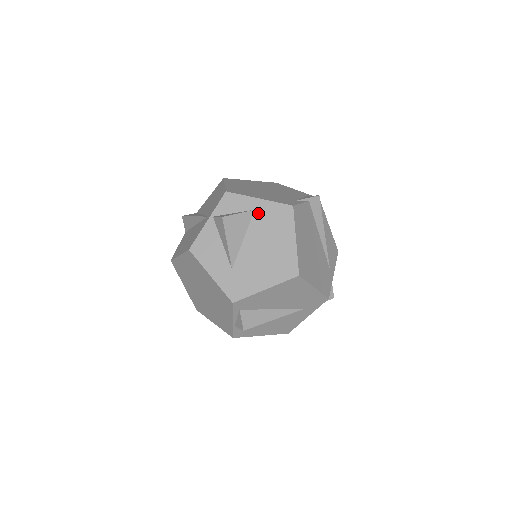
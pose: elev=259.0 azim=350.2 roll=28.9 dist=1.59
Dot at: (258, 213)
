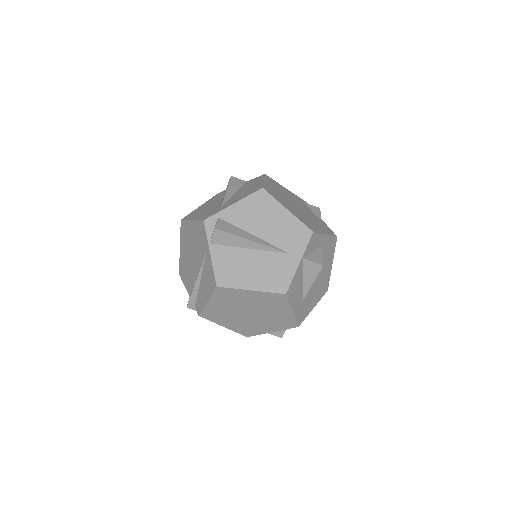
Dot at: (323, 248)
